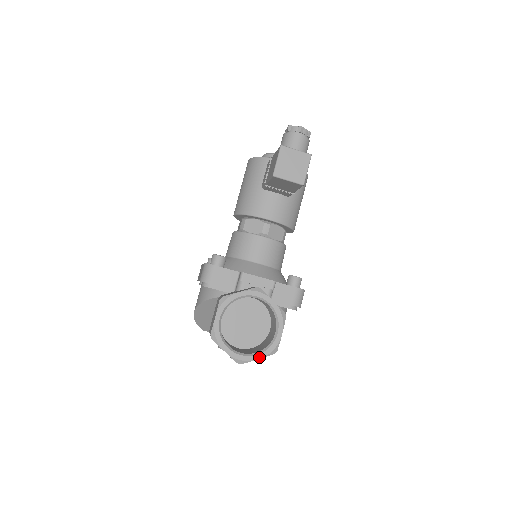
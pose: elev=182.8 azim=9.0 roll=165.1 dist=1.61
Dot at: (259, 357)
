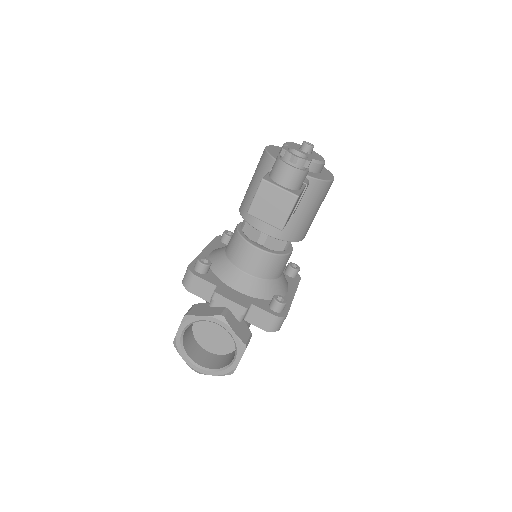
Dot at: (214, 374)
